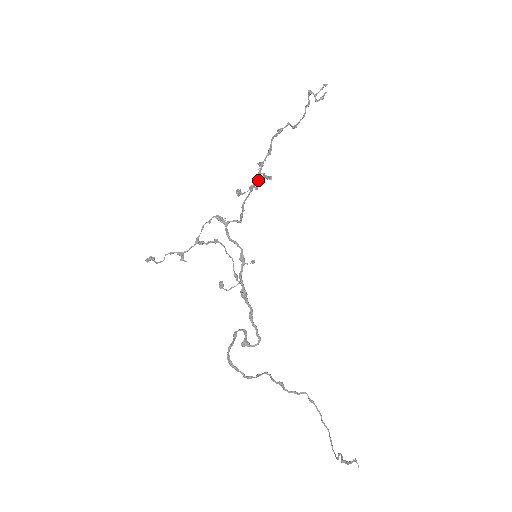
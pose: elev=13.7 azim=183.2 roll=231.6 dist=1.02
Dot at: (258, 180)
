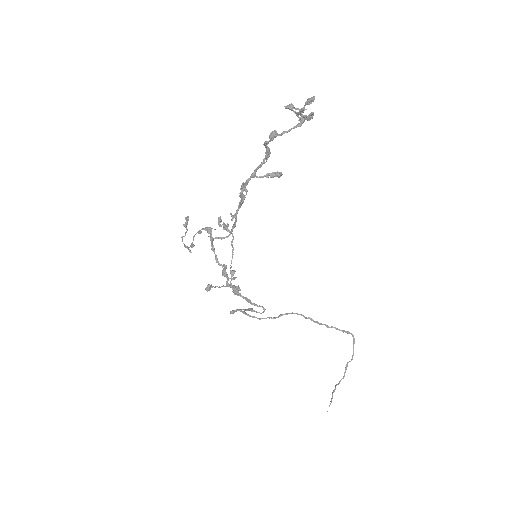
Dot at: (241, 201)
